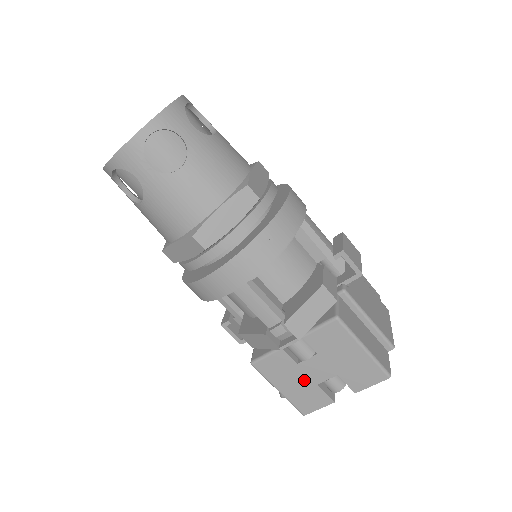
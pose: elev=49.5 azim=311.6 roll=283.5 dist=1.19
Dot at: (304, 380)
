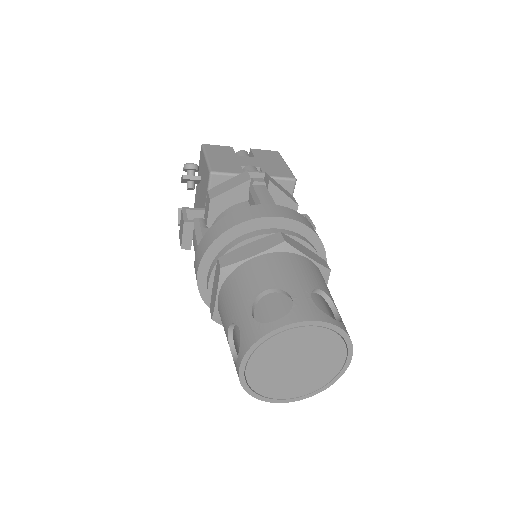
Dot at: occluded
